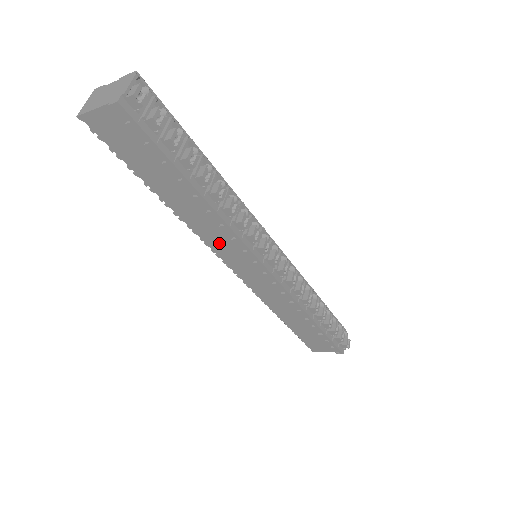
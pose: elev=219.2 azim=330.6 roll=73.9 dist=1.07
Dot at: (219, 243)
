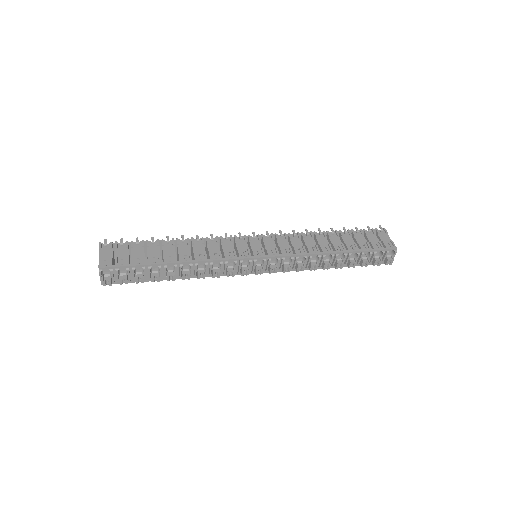
Dot at: occluded
